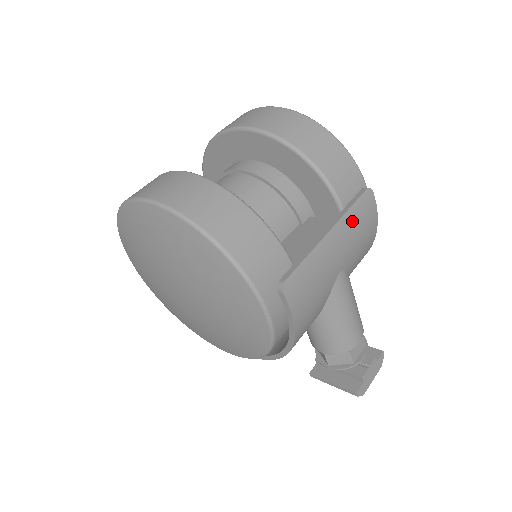
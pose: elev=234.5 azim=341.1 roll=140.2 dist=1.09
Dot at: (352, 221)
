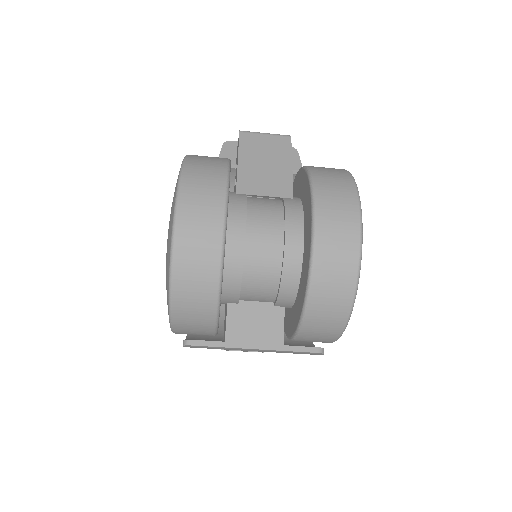
Dot at: (284, 352)
